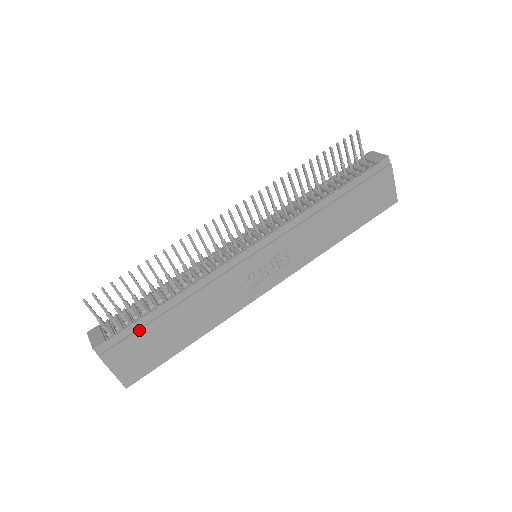
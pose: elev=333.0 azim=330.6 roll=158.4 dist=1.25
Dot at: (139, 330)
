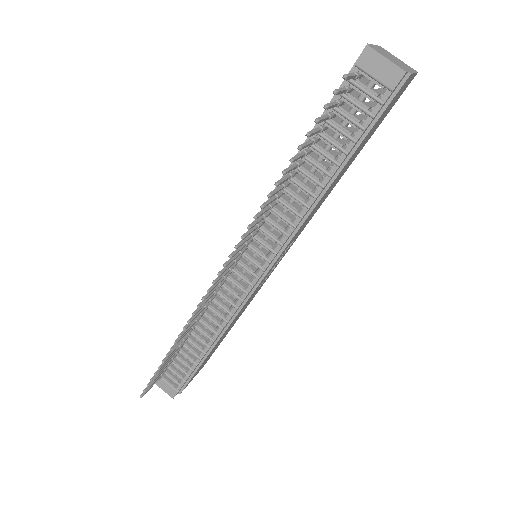
Dot at: (196, 371)
